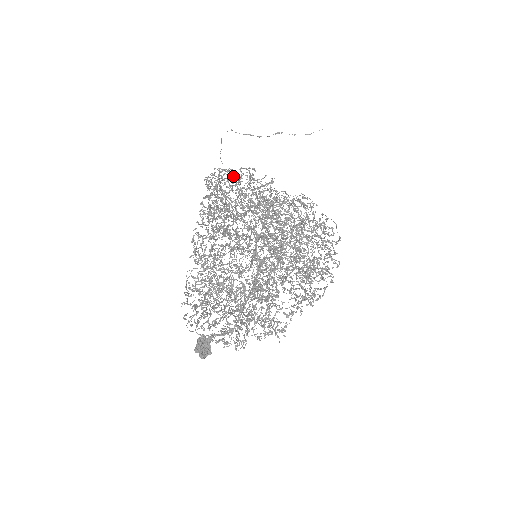
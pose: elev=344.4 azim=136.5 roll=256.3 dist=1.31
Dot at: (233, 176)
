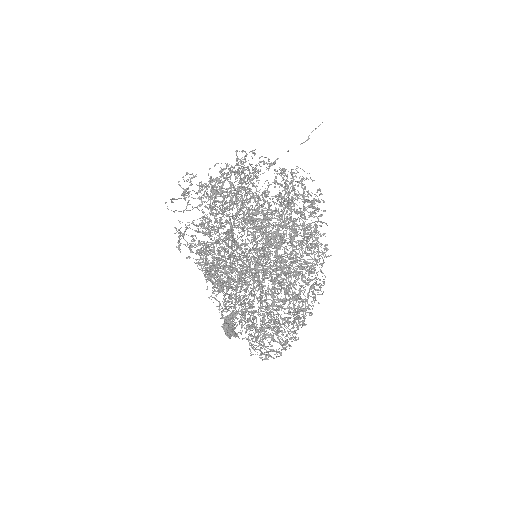
Dot at: occluded
